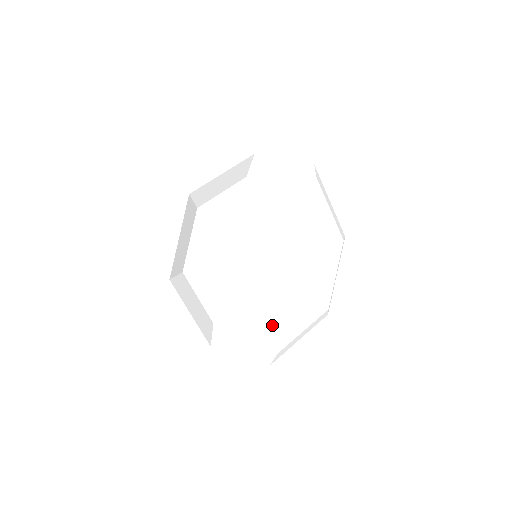
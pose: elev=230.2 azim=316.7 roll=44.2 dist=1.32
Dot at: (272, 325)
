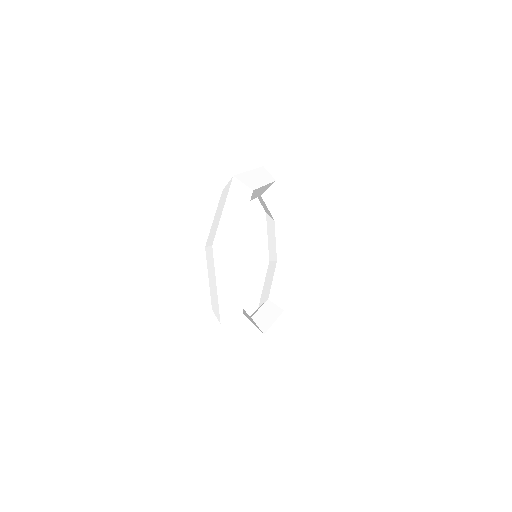
Dot at: (270, 293)
